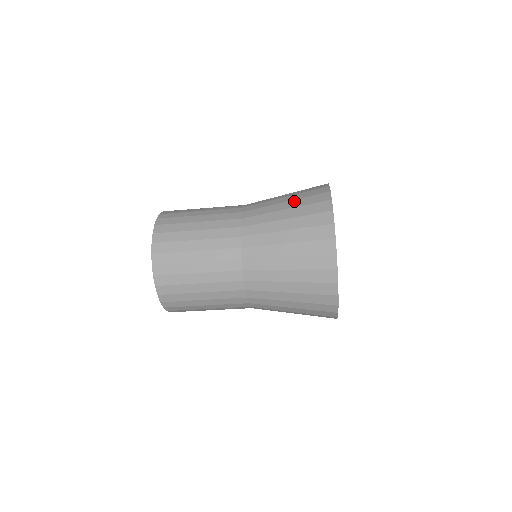
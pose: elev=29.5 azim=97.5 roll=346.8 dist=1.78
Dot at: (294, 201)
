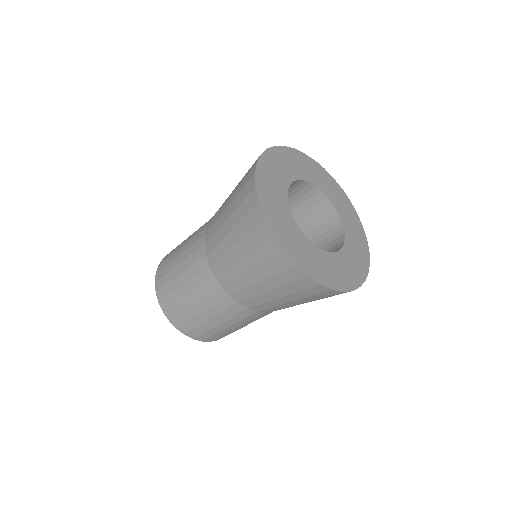
Dot at: (236, 229)
